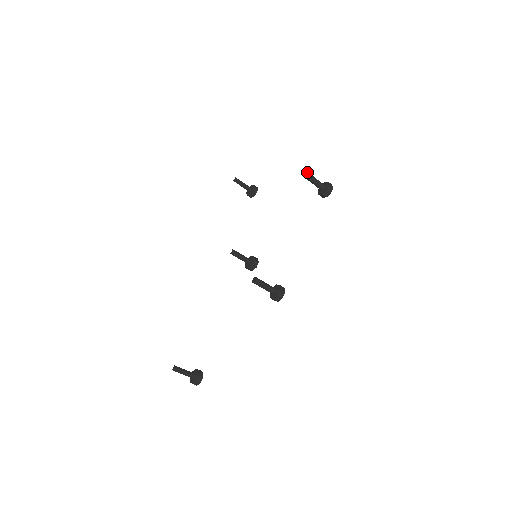
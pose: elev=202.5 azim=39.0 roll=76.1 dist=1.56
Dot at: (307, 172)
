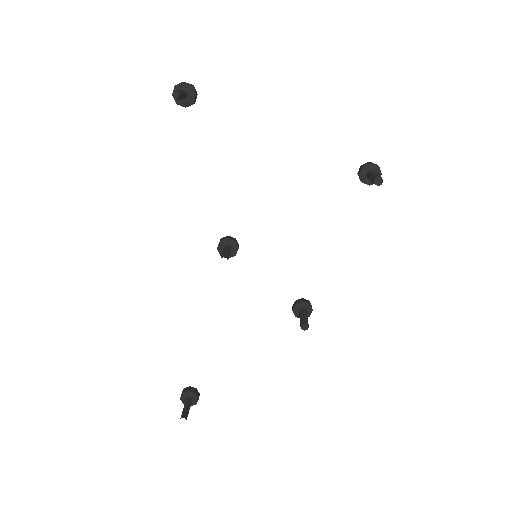
Dot at: occluded
